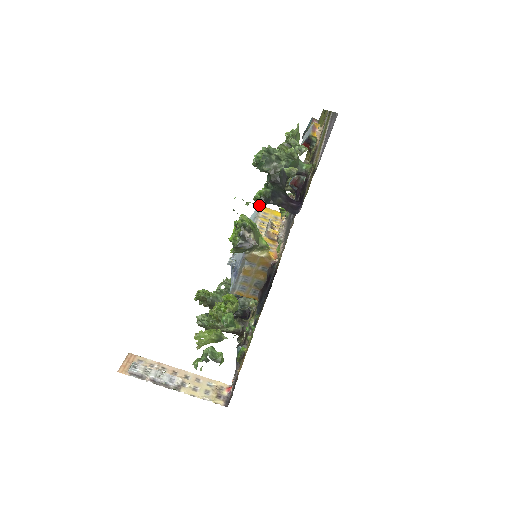
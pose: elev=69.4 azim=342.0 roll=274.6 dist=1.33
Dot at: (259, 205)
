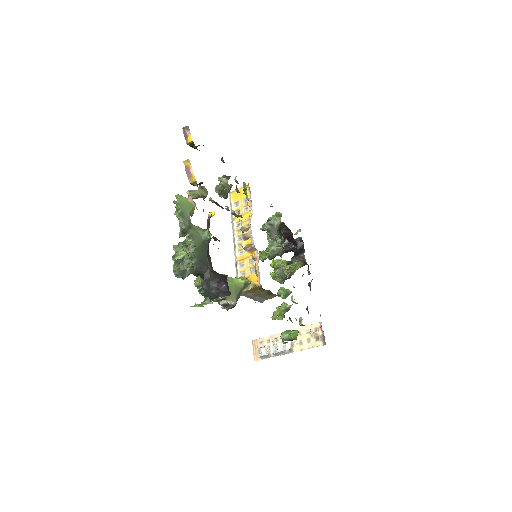
Dot at: (208, 300)
